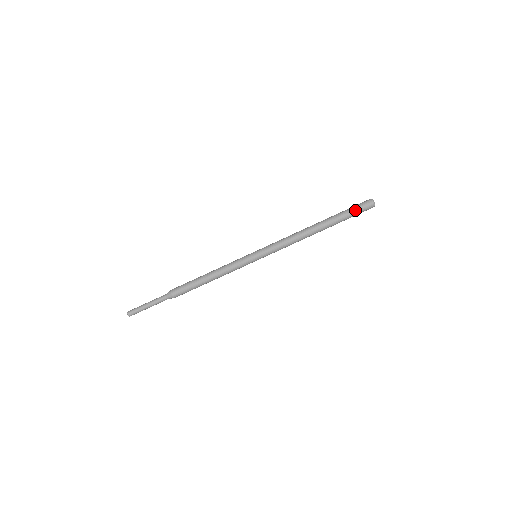
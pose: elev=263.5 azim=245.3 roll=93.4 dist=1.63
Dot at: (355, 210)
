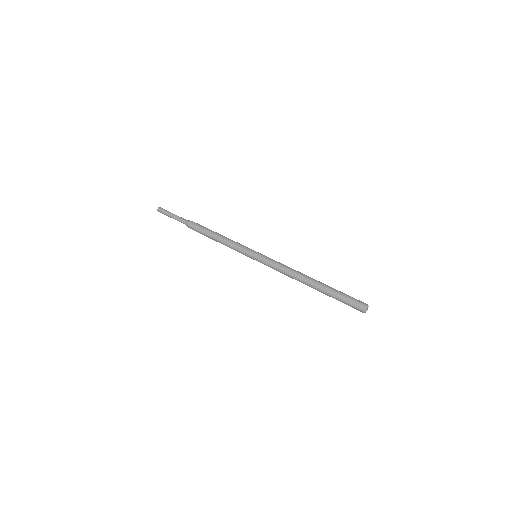
Dot at: (348, 297)
